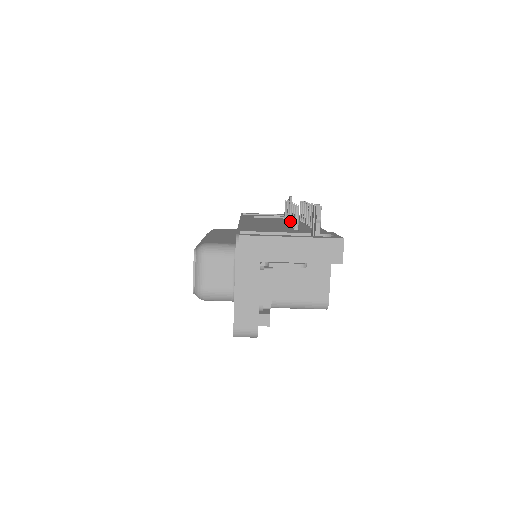
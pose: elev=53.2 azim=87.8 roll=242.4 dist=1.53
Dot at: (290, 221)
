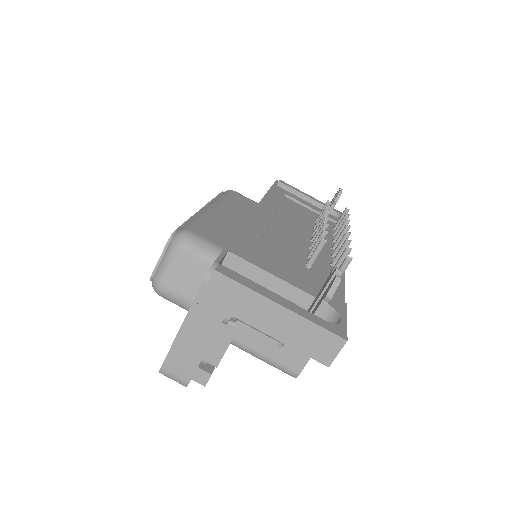
Dot at: (312, 242)
